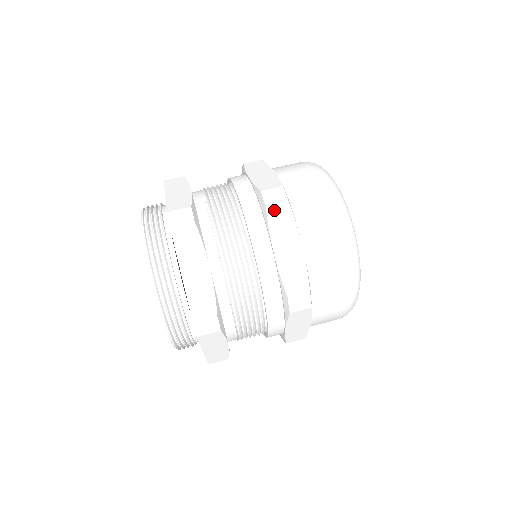
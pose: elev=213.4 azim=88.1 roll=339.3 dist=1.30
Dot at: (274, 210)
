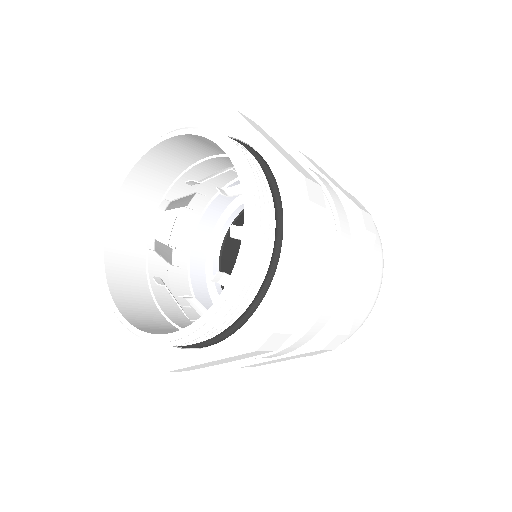
Dot at: (368, 238)
